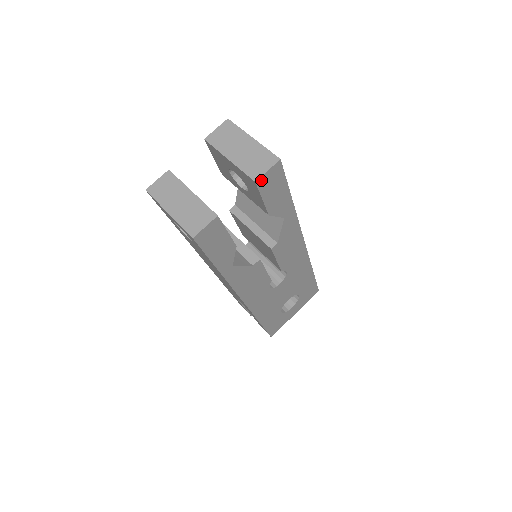
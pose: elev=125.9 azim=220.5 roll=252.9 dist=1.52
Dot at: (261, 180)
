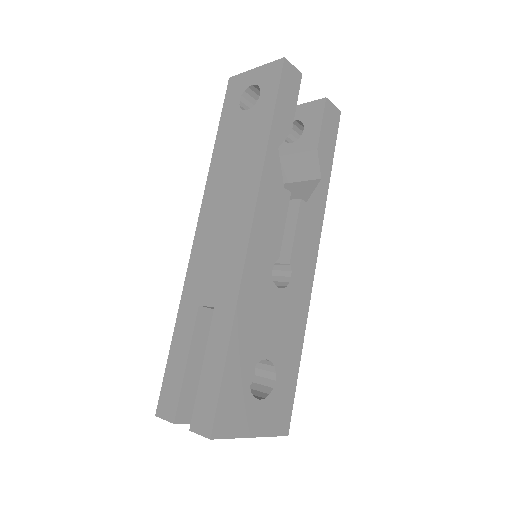
Dot at: (328, 104)
